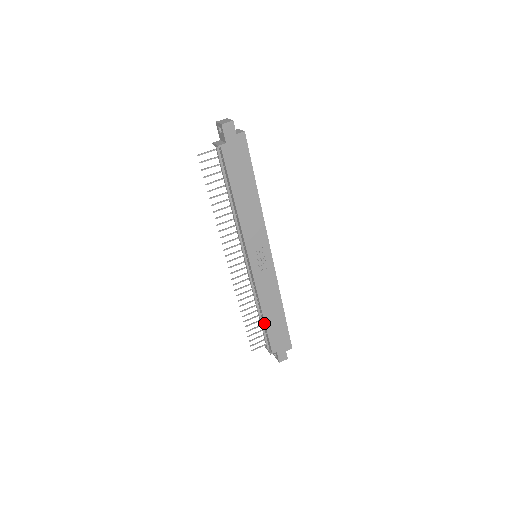
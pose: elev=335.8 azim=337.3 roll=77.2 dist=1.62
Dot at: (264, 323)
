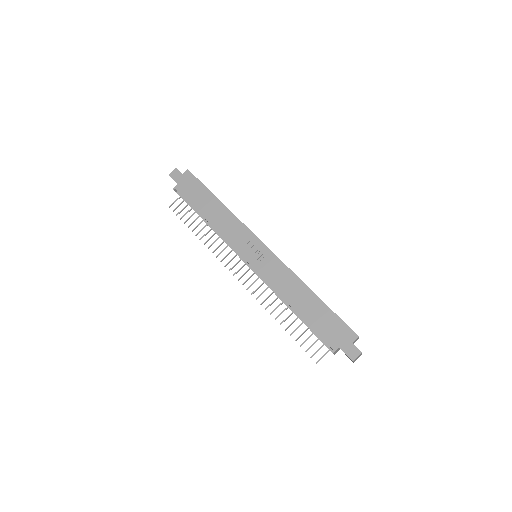
Dot at: (301, 317)
